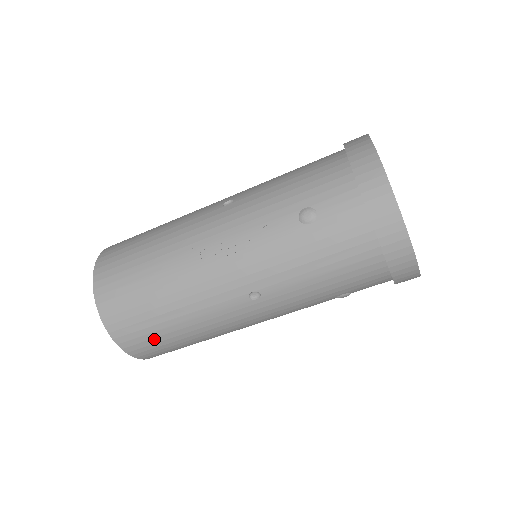
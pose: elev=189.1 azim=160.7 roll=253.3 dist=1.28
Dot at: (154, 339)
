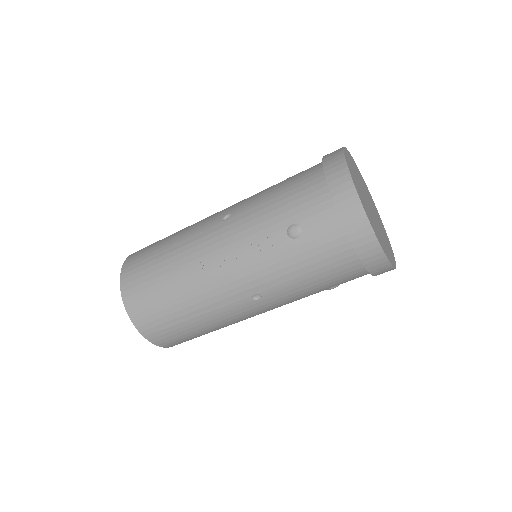
Dot at: (178, 334)
